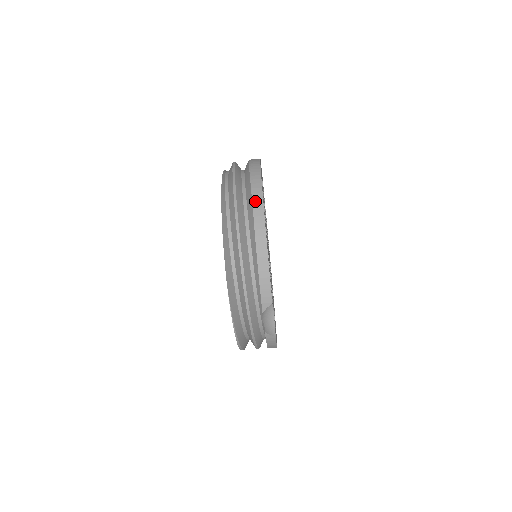
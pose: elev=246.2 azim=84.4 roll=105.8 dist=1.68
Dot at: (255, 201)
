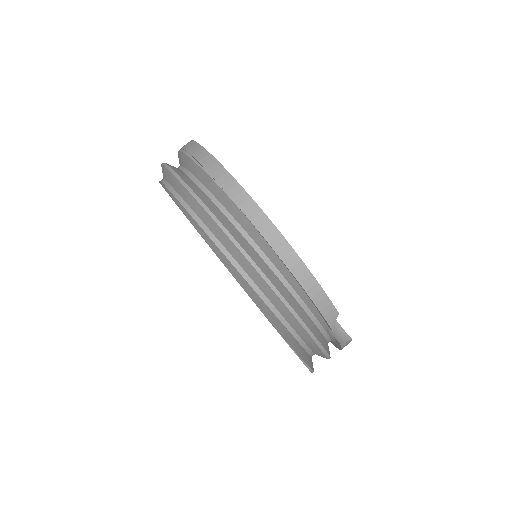
Dot at: (244, 207)
